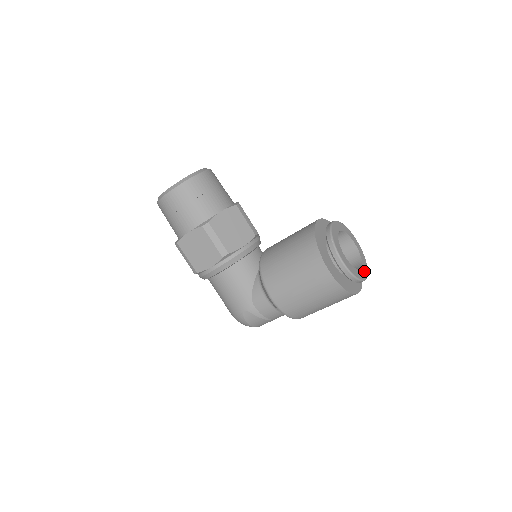
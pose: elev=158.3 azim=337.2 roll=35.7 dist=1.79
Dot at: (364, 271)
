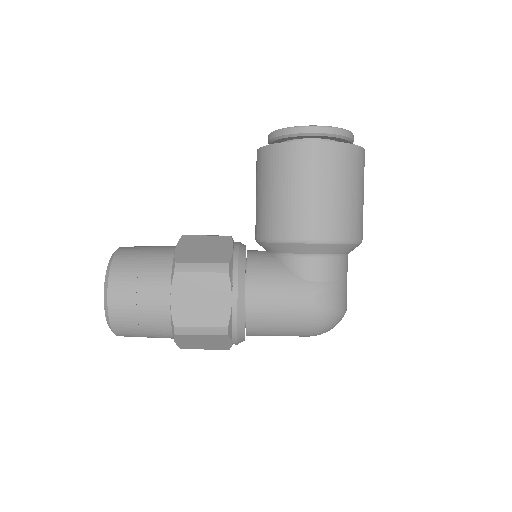
Dot at: occluded
